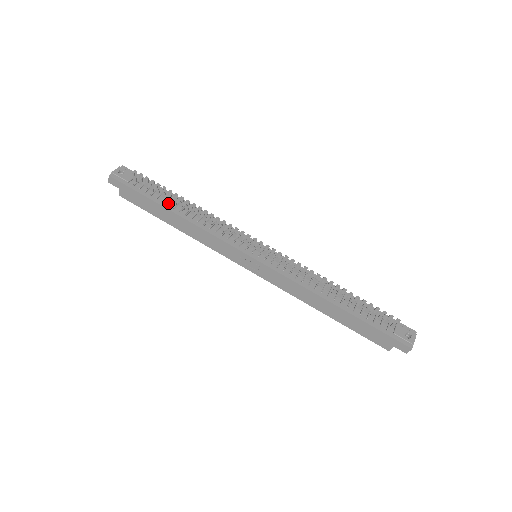
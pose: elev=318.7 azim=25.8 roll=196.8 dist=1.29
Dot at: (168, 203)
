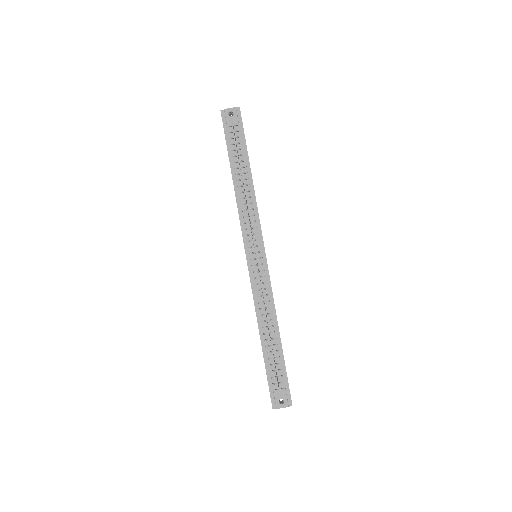
Dot at: (237, 166)
